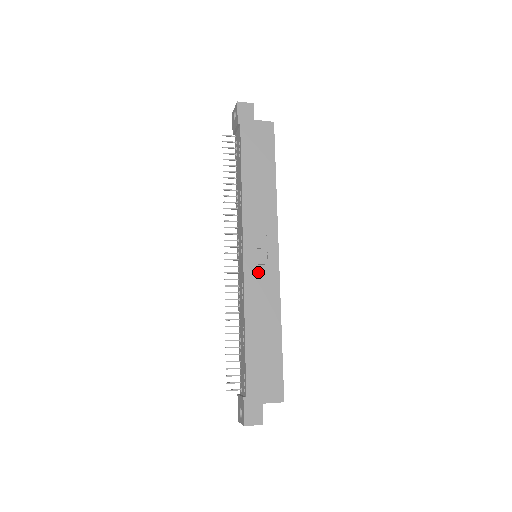
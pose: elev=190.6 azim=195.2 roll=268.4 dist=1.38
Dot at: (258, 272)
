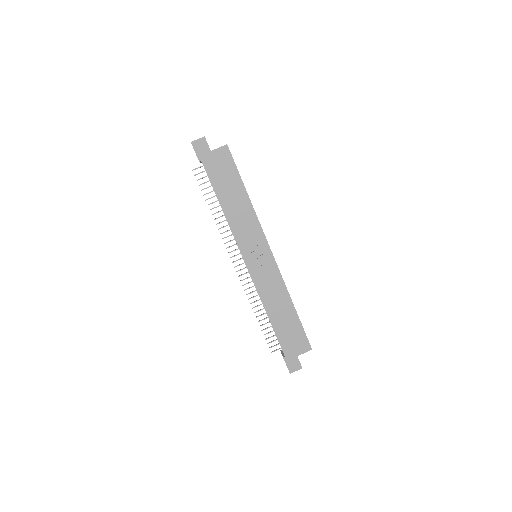
Dot at: (261, 271)
